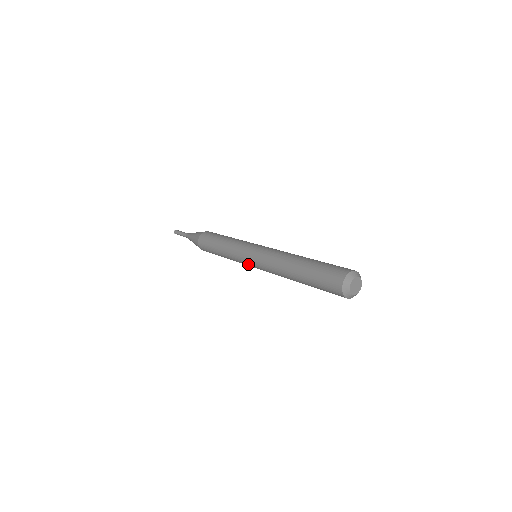
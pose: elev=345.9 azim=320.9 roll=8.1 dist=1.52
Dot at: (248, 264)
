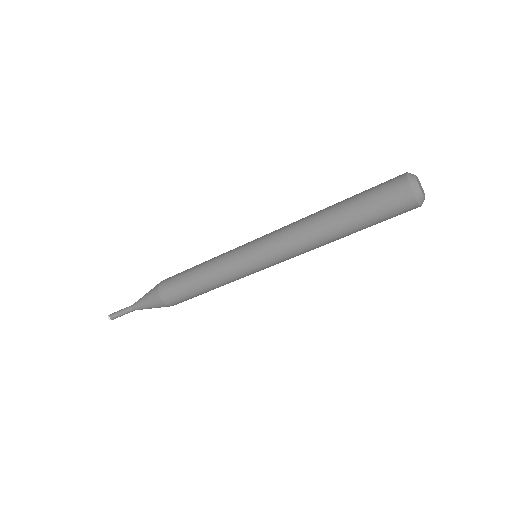
Dot at: (252, 267)
